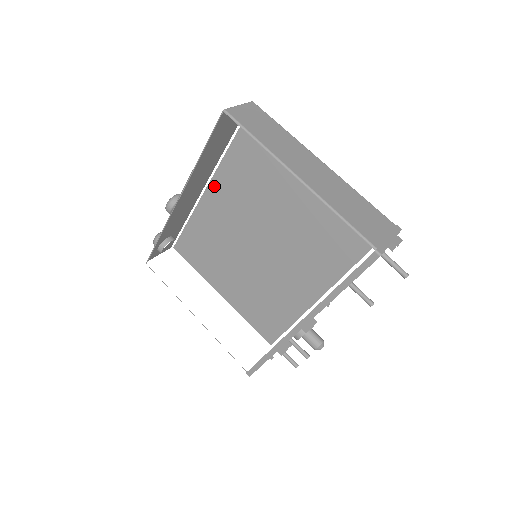
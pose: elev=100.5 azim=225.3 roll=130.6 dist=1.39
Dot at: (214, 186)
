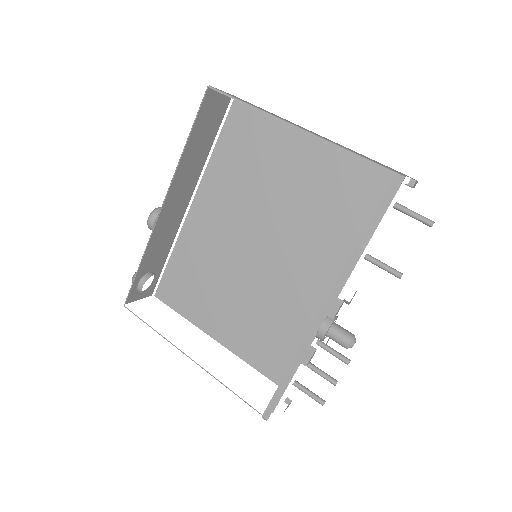
Dot at: (199, 201)
